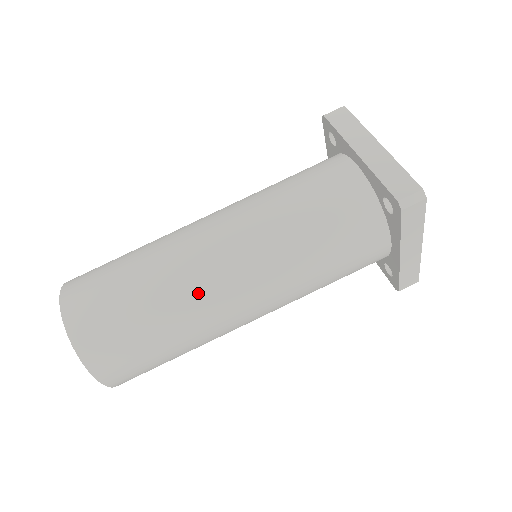
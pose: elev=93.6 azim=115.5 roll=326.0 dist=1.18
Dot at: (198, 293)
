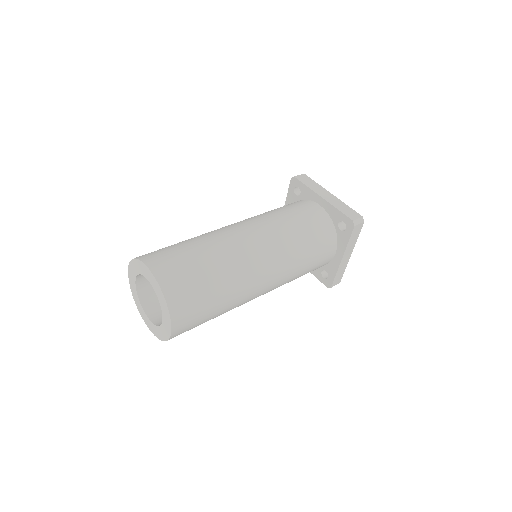
Dot at: (244, 266)
